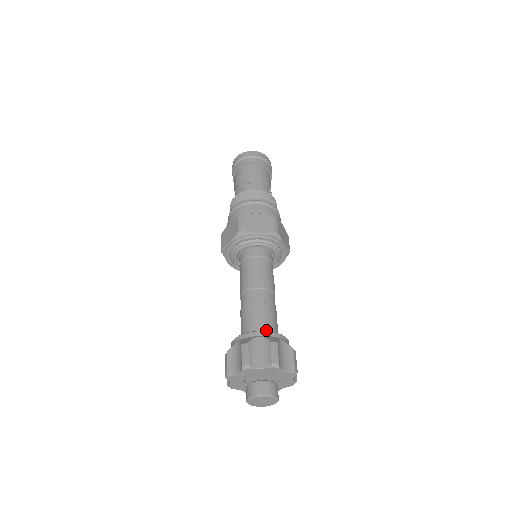
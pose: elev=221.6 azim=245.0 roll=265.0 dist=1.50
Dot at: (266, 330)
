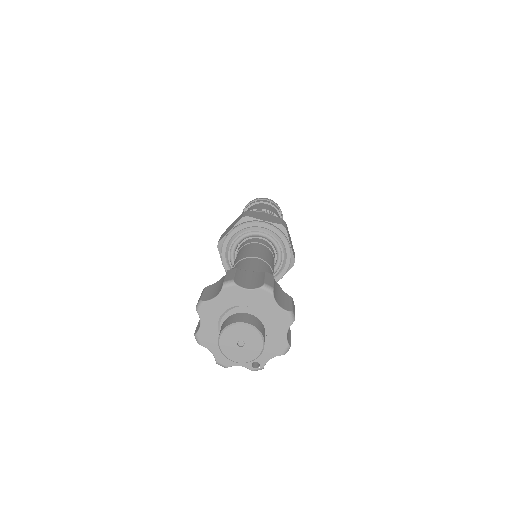
Dot at: occluded
